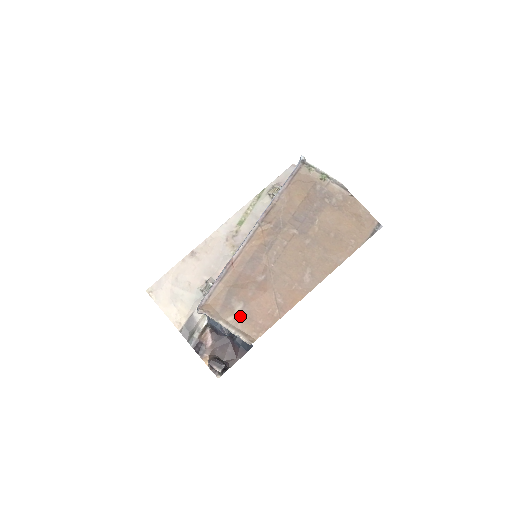
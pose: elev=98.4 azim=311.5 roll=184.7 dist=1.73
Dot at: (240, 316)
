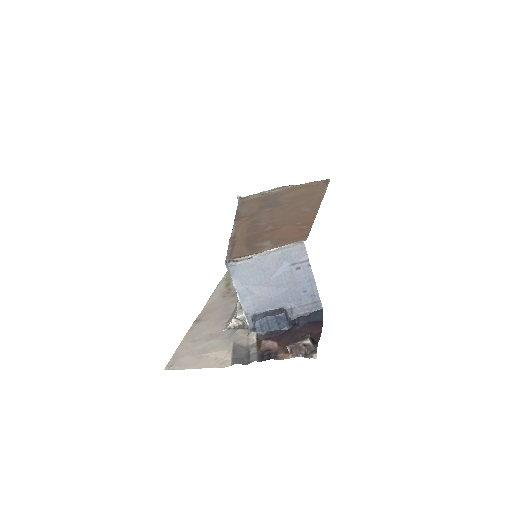
Dot at: (274, 244)
